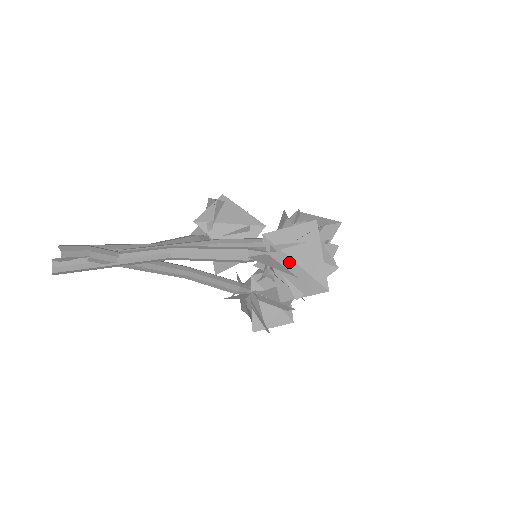
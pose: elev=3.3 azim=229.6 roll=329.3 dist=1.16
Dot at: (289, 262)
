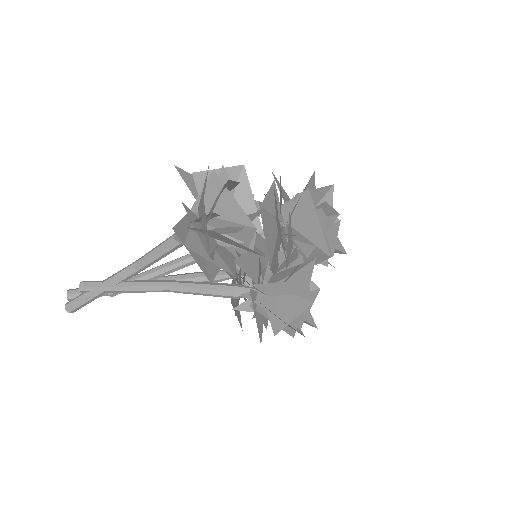
Dot at: (200, 211)
